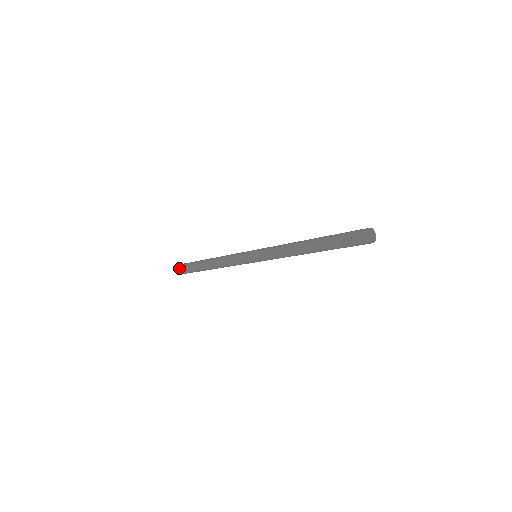
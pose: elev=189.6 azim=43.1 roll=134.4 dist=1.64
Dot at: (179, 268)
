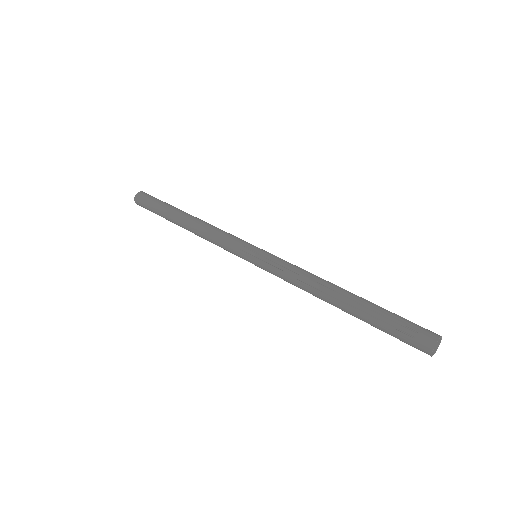
Dot at: (140, 201)
